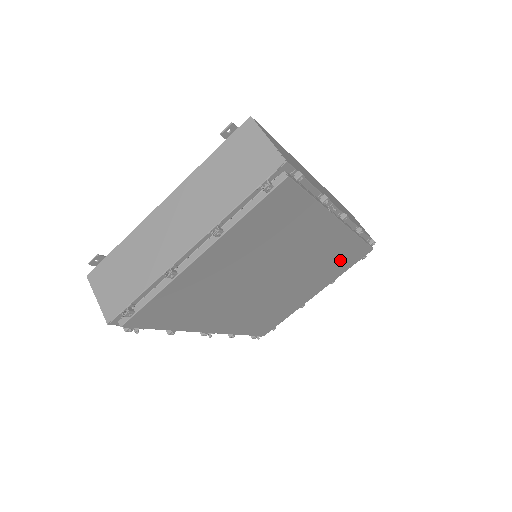
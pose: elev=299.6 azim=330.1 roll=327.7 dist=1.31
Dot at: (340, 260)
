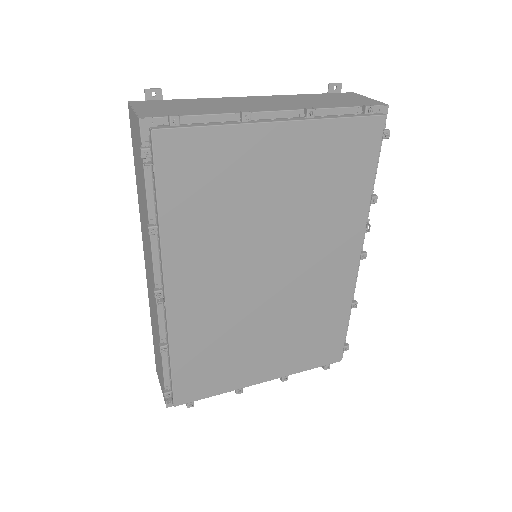
Dot at: (317, 335)
